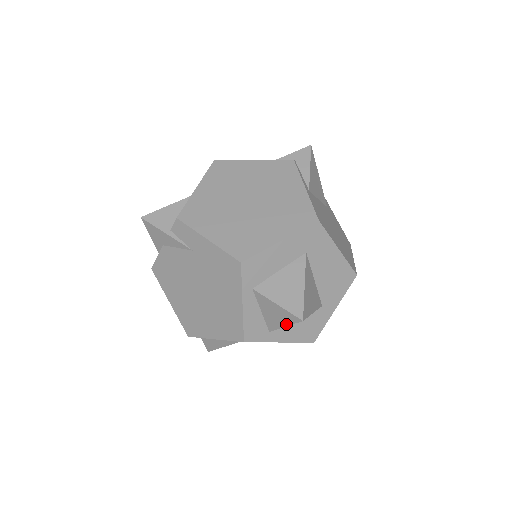
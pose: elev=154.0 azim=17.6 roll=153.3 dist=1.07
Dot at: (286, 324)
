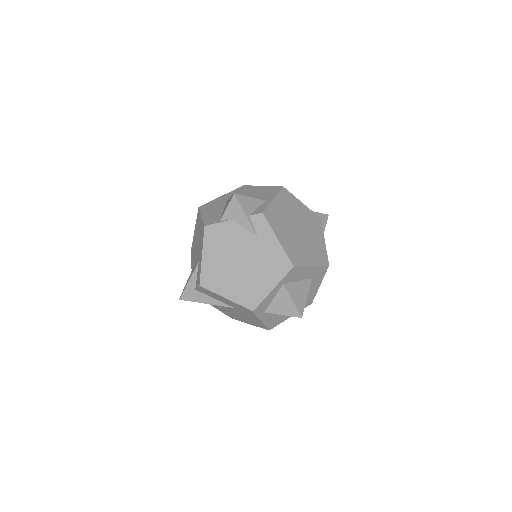
Dot at: (286, 314)
